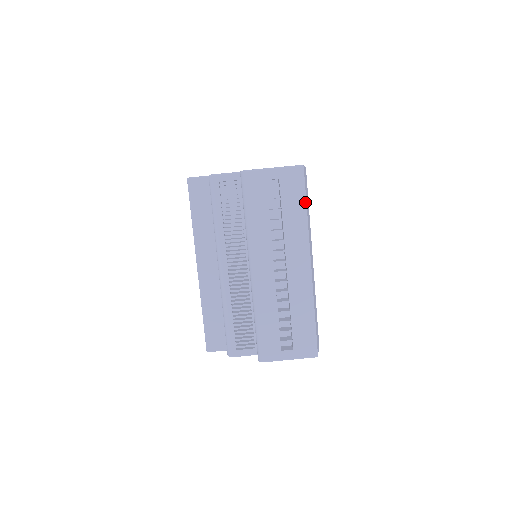
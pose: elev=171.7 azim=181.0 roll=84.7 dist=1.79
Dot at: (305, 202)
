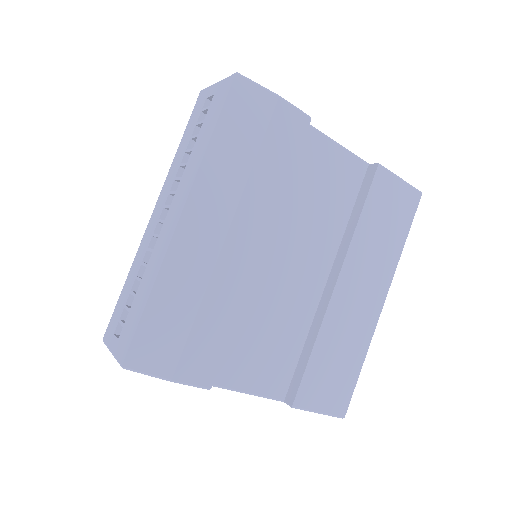
Dot at: (216, 123)
